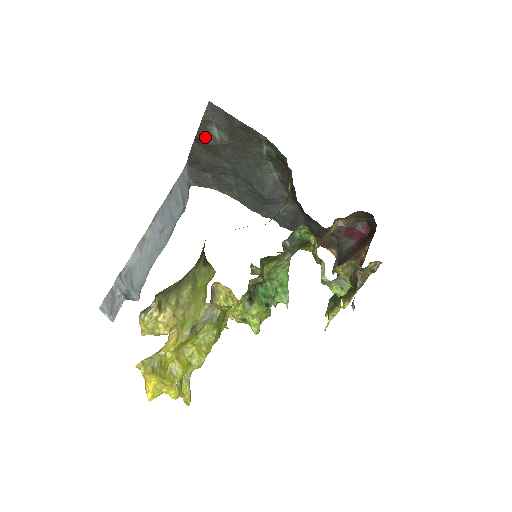
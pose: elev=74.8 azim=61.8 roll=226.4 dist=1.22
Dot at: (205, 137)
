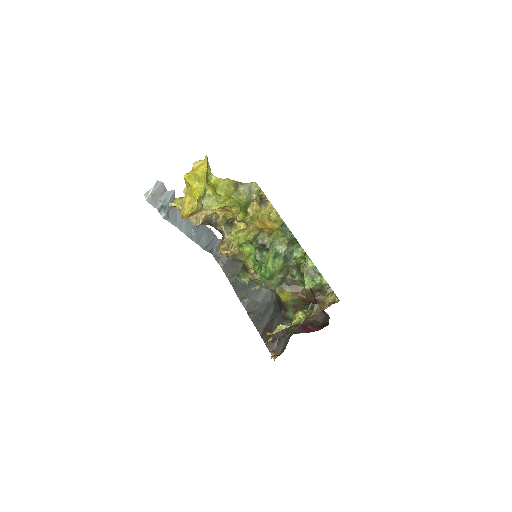
Dot at: occluded
